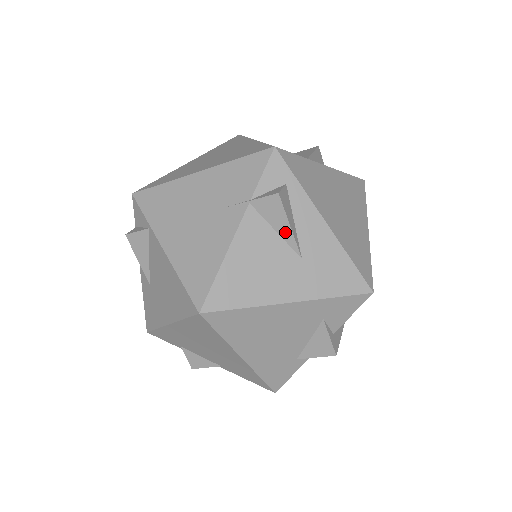
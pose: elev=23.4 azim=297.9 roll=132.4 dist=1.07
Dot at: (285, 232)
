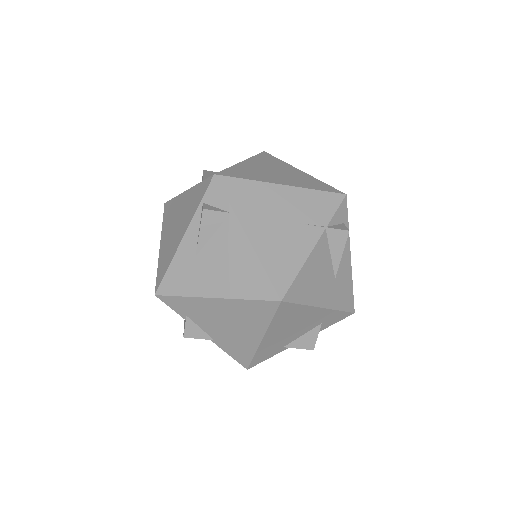
Dot at: (336, 257)
